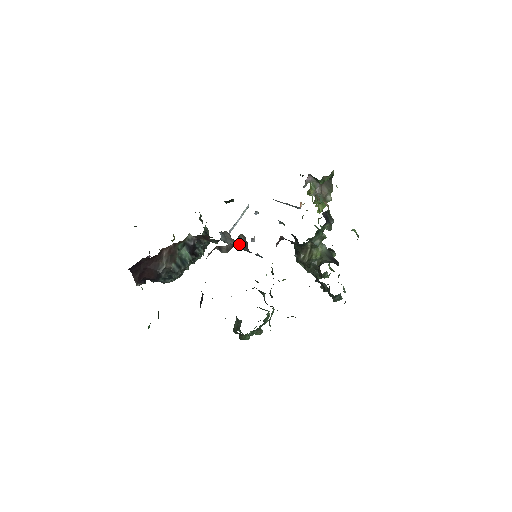
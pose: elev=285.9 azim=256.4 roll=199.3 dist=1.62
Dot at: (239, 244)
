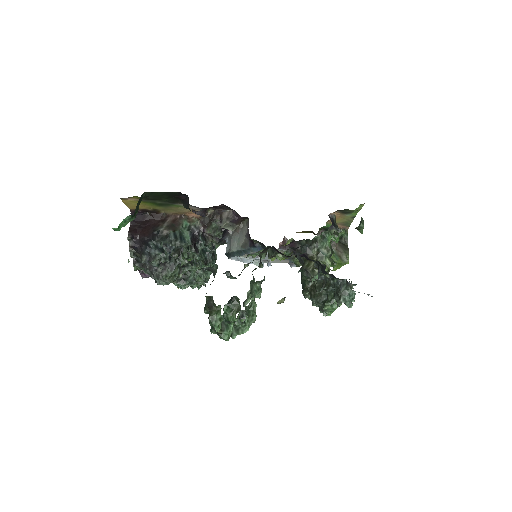
Dot at: (241, 238)
